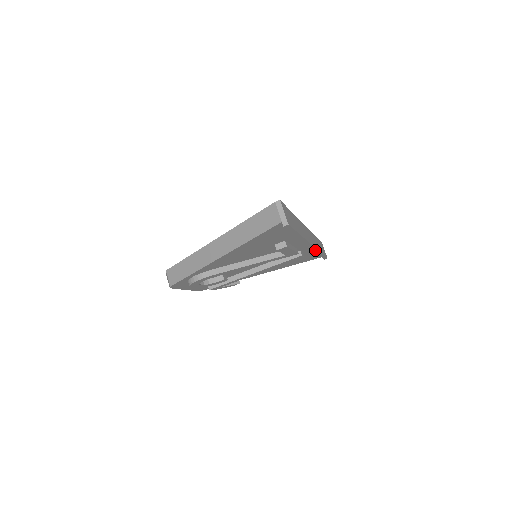
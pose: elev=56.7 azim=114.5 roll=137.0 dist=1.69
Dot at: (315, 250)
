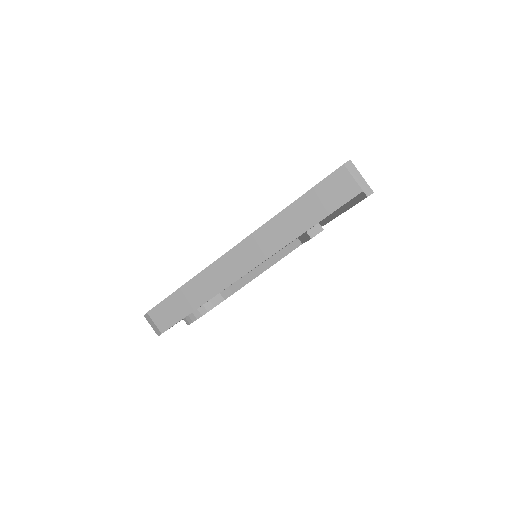
Dot at: occluded
